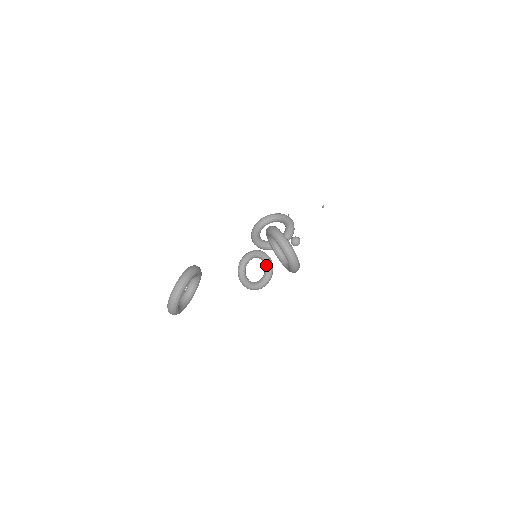
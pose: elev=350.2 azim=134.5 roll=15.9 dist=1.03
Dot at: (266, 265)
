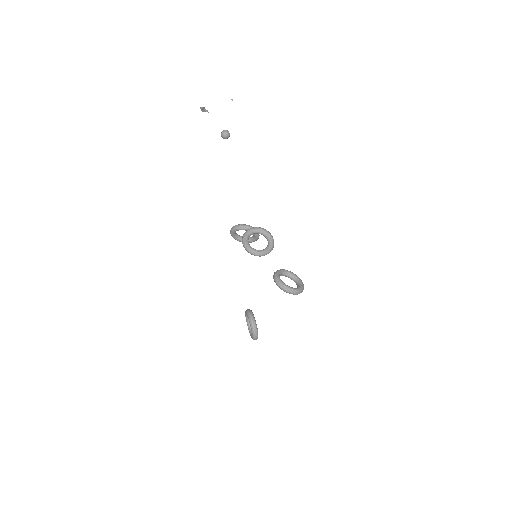
Dot at: (253, 234)
